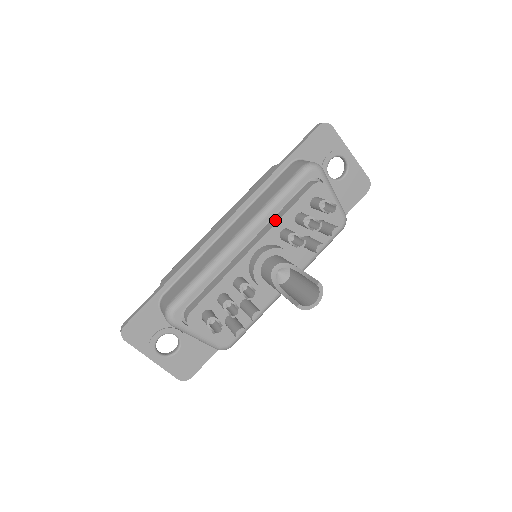
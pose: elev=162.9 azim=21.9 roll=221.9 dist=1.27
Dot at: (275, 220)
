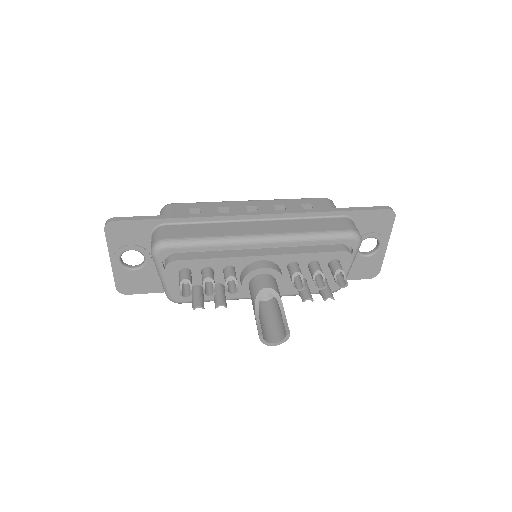
Dot at: (296, 250)
